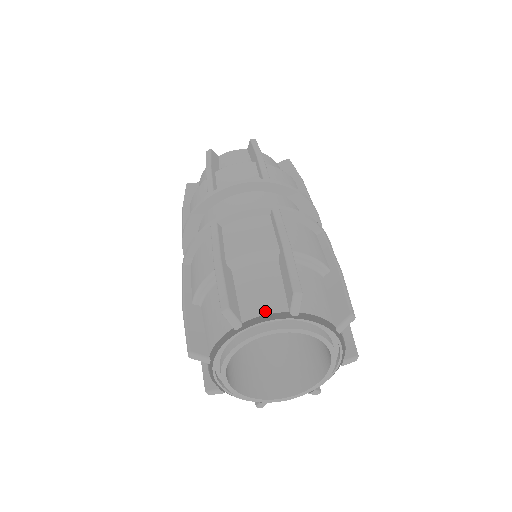
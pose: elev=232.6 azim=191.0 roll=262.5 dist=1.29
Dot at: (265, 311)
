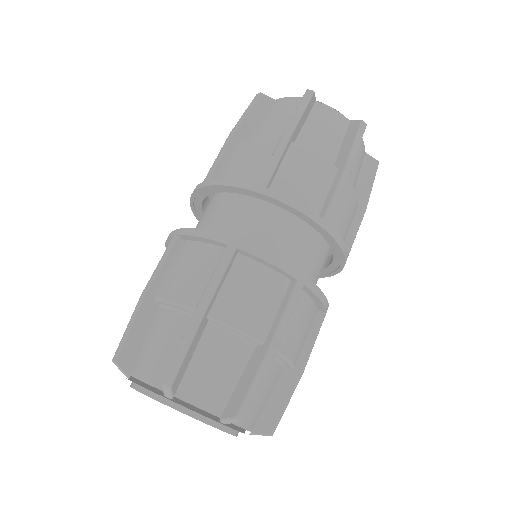
Dot at: (147, 378)
